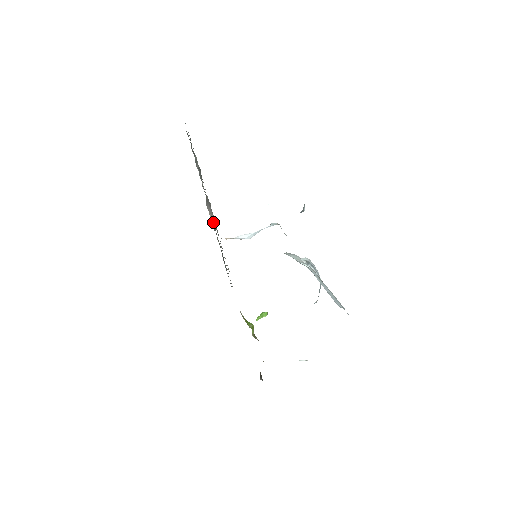
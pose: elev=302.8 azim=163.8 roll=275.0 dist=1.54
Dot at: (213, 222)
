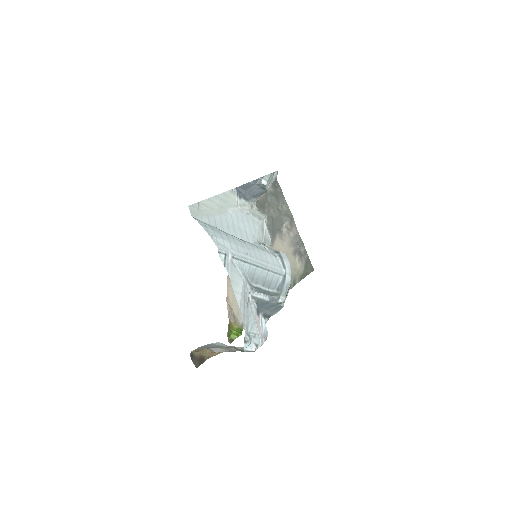
Dot at: (293, 271)
